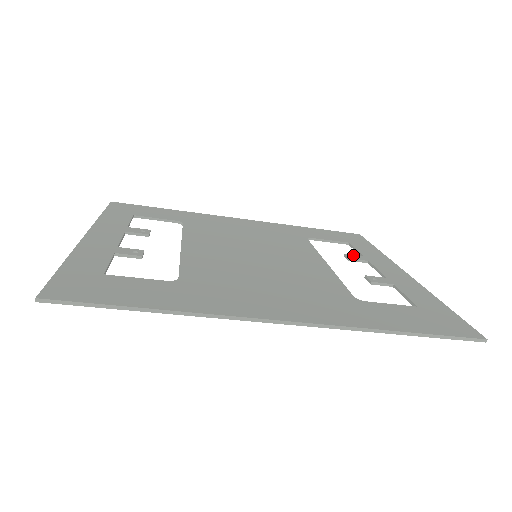
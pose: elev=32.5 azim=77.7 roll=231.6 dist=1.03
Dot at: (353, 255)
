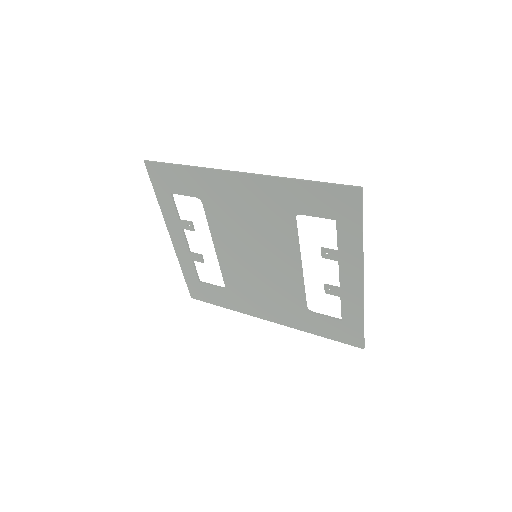
Dot at: (328, 251)
